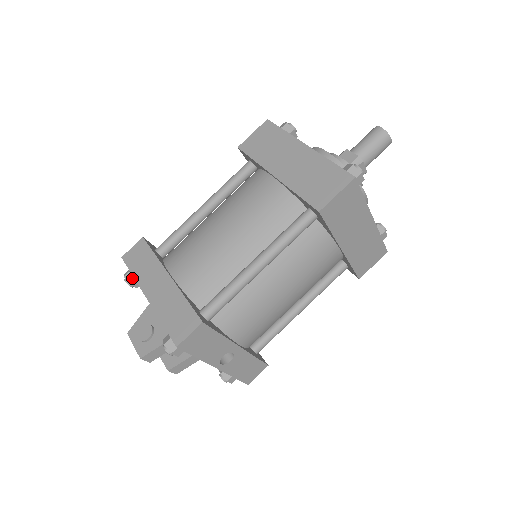
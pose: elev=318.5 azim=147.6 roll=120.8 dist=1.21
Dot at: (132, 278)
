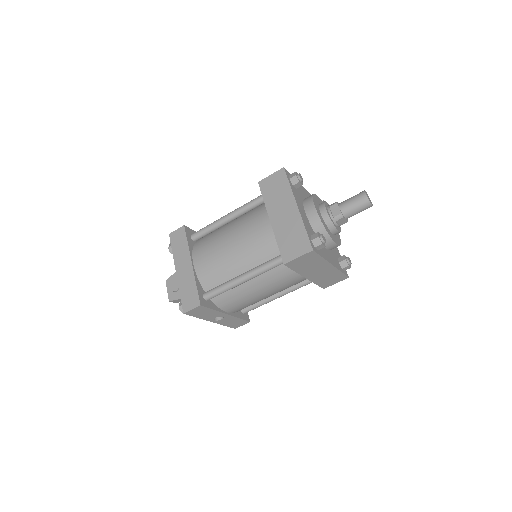
Dot at: occluded
